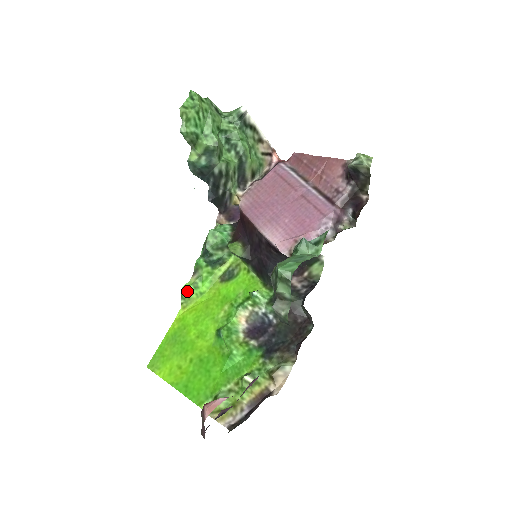
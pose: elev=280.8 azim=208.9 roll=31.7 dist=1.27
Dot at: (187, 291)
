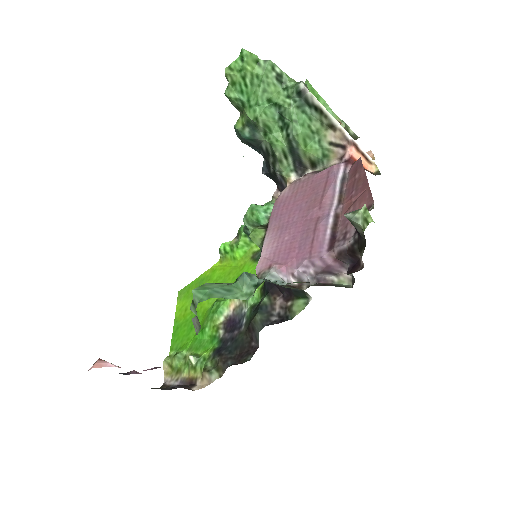
Dot at: (225, 249)
